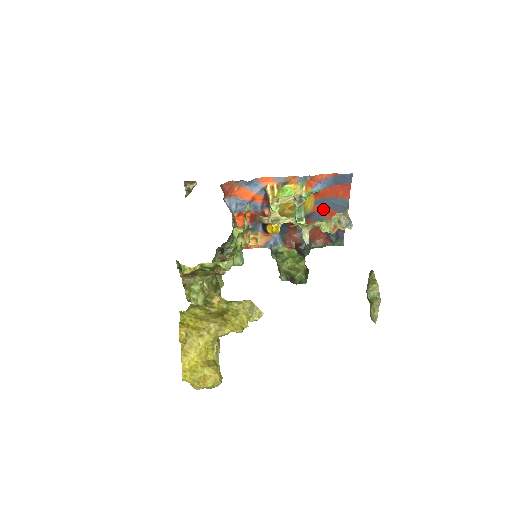
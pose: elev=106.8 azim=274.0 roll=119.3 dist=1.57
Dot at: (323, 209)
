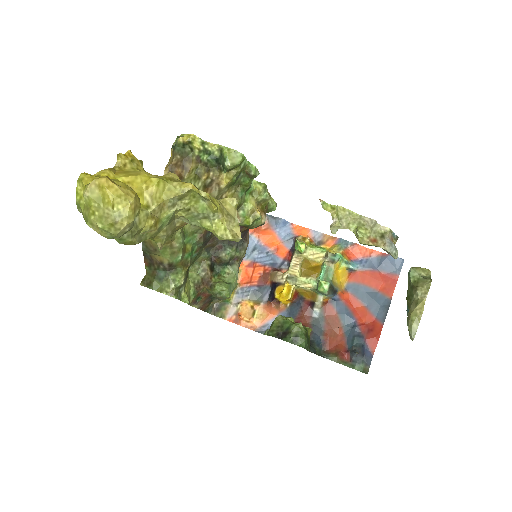
Dot at: (354, 302)
